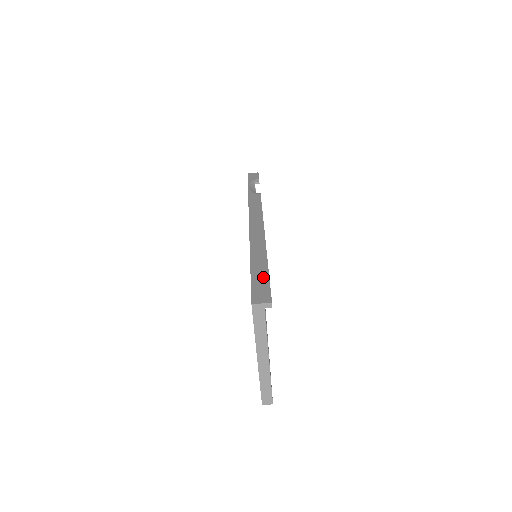
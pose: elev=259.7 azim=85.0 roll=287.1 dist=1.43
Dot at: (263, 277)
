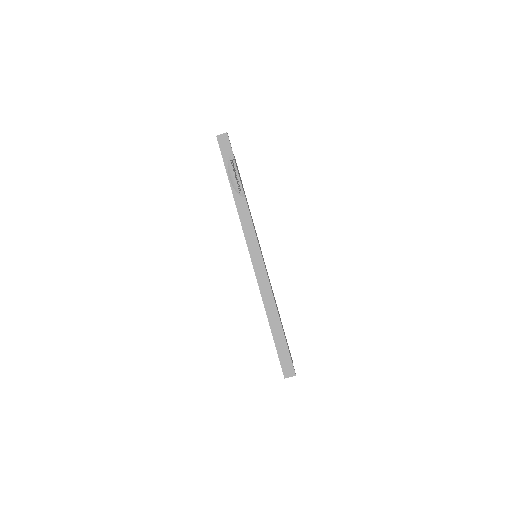
Dot at: (284, 348)
